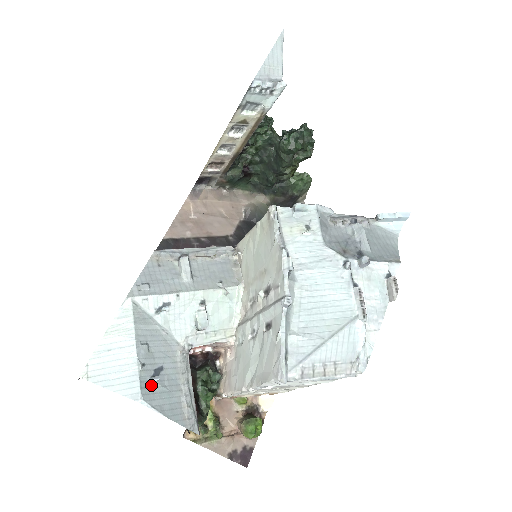
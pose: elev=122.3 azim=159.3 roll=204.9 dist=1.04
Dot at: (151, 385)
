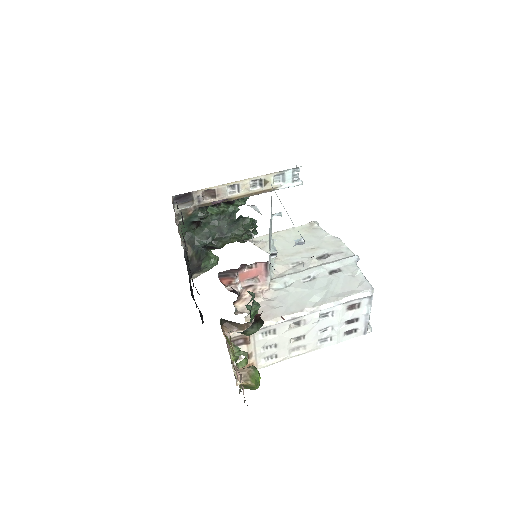
Dot at: (295, 244)
